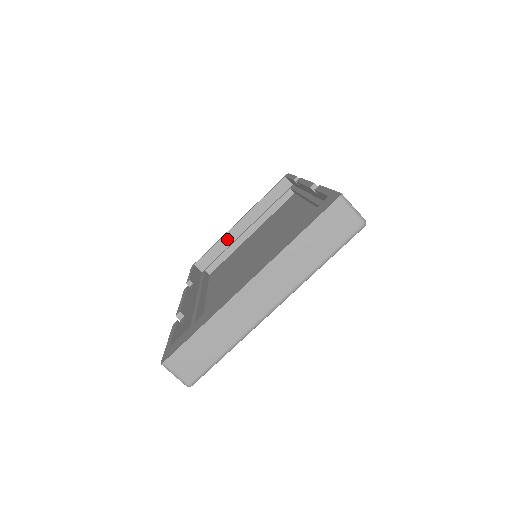
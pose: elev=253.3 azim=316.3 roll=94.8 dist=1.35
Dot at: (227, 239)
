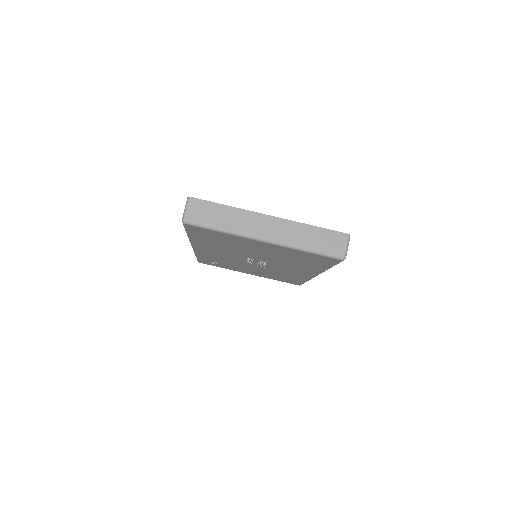
Dot at: occluded
